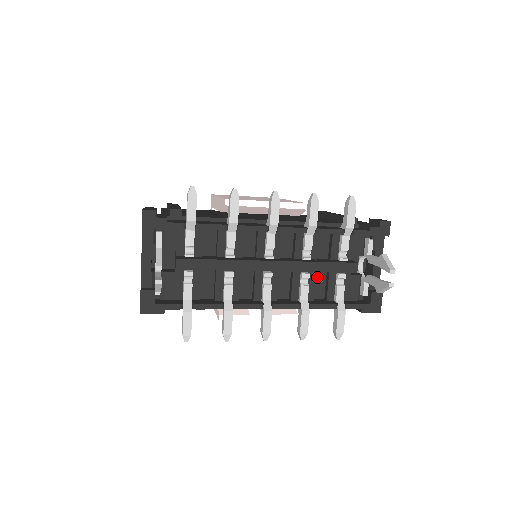
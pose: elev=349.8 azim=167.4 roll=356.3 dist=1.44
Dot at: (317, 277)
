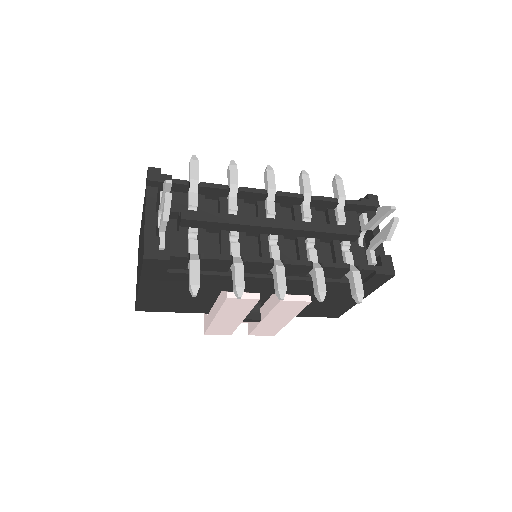
Dot at: (322, 250)
